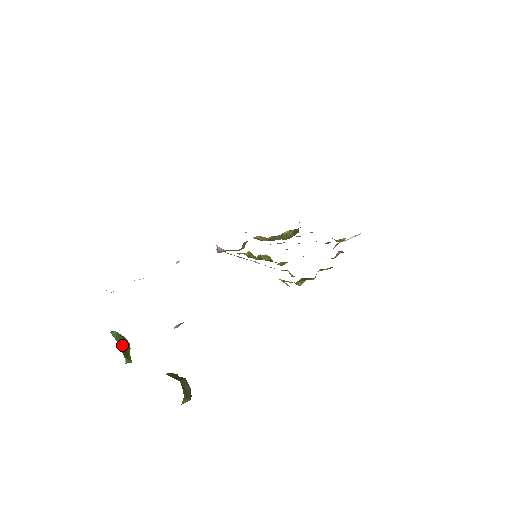
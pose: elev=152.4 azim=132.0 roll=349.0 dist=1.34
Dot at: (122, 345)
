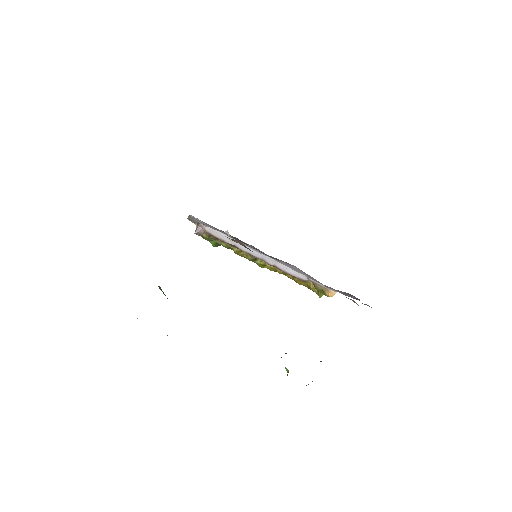
Dot at: occluded
